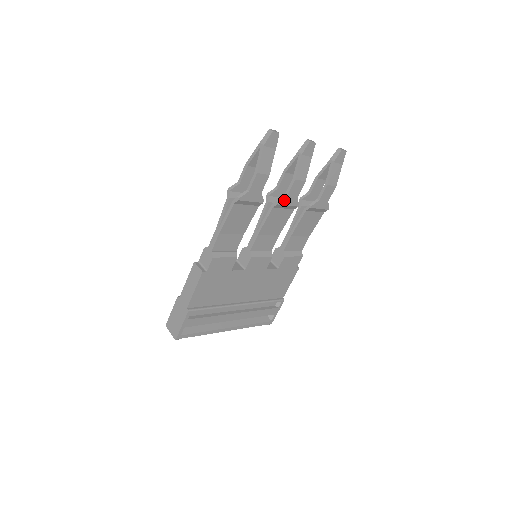
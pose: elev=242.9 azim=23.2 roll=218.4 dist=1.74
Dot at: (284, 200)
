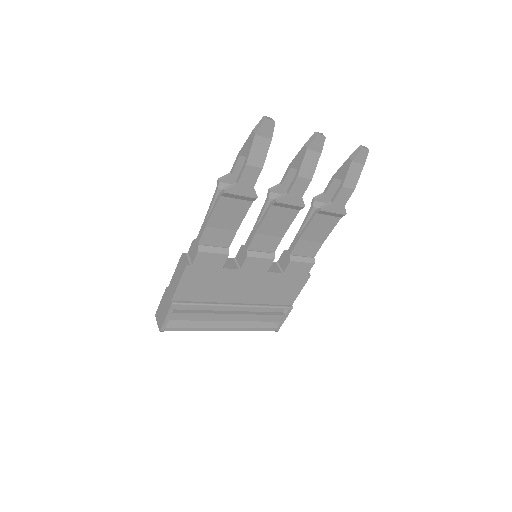
Dot at: (285, 198)
